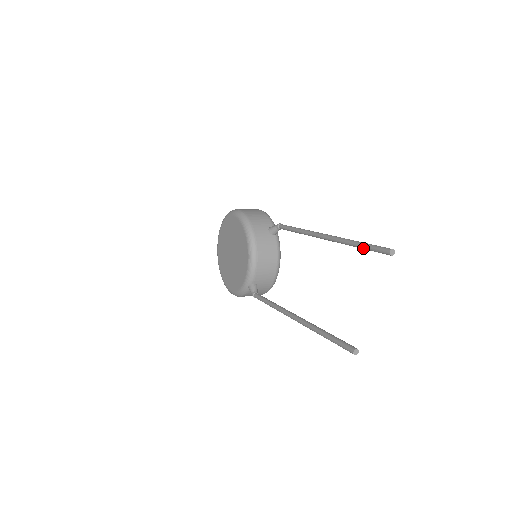
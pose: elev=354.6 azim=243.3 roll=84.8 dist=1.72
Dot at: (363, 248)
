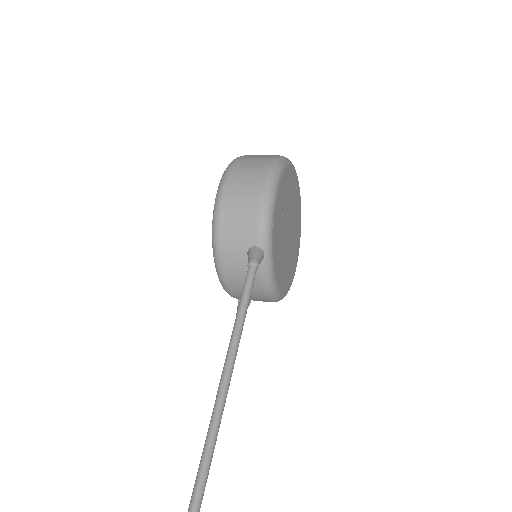
Dot at: out of frame
